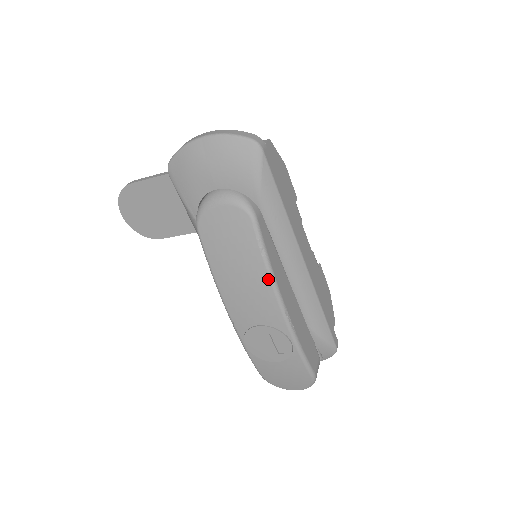
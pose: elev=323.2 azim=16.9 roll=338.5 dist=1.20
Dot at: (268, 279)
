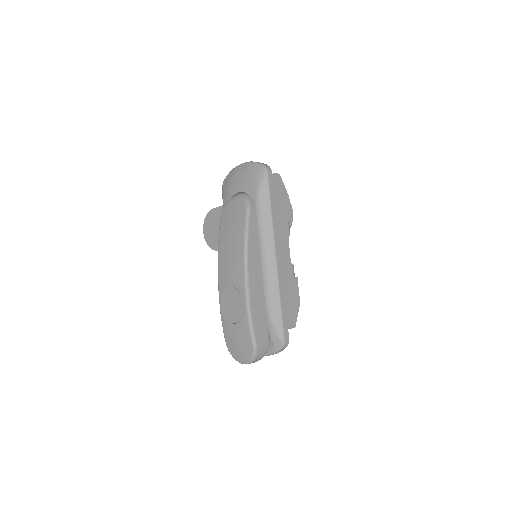
Dot at: (243, 249)
